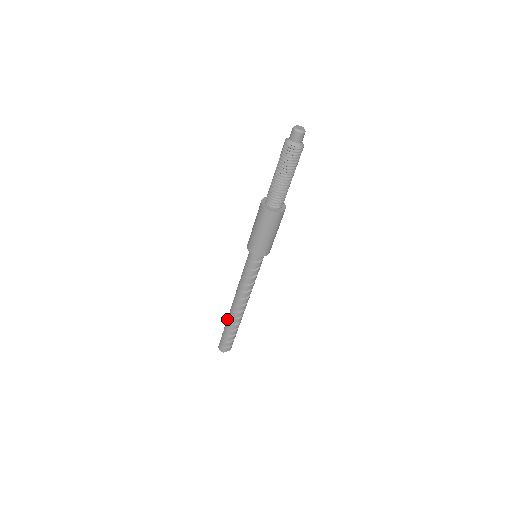
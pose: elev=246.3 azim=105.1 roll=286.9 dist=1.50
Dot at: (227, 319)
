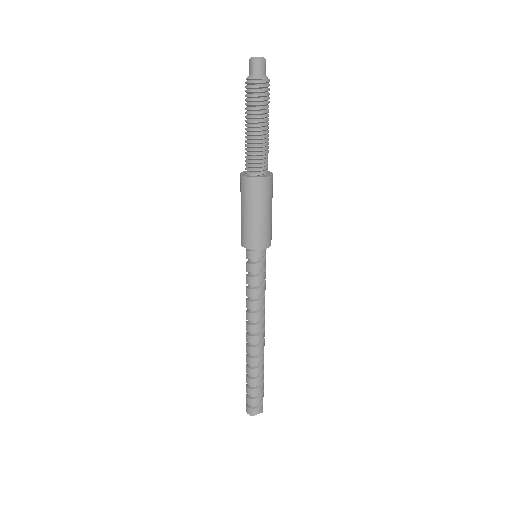
Dot at: (246, 364)
